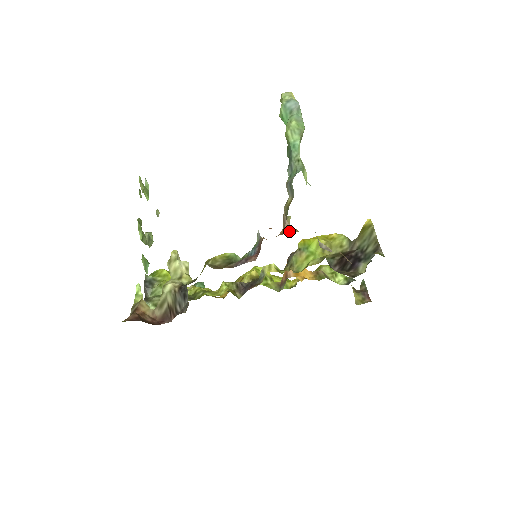
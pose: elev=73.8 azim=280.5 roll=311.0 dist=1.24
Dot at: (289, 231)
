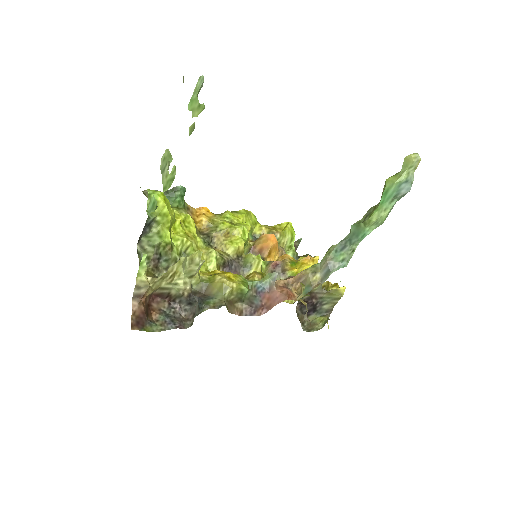
Dot at: (296, 289)
